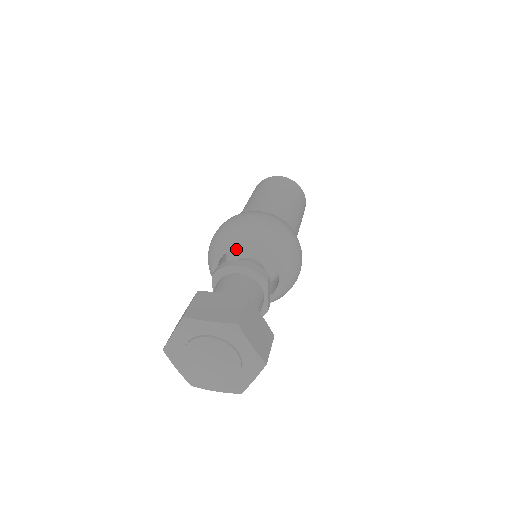
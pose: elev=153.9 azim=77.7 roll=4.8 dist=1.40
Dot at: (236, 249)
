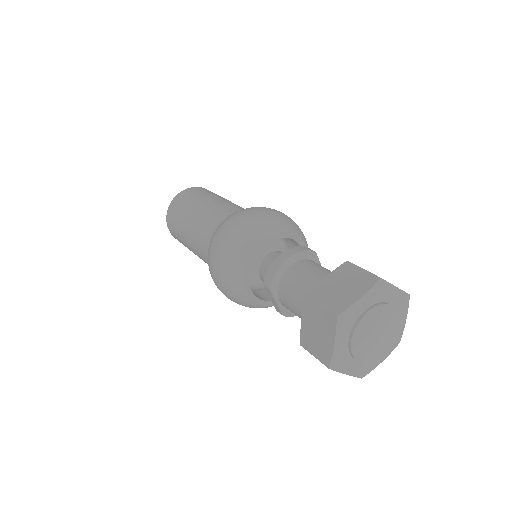
Dot at: occluded
